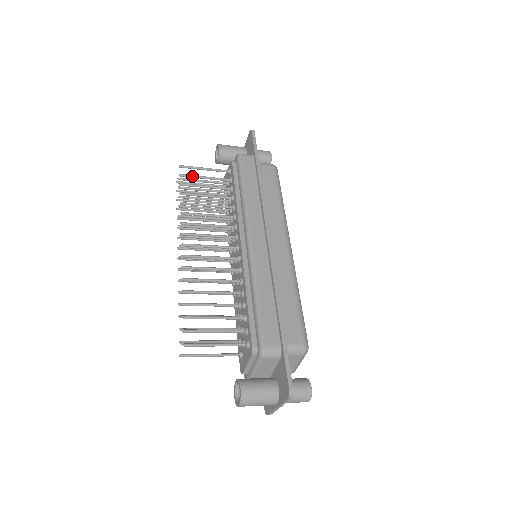
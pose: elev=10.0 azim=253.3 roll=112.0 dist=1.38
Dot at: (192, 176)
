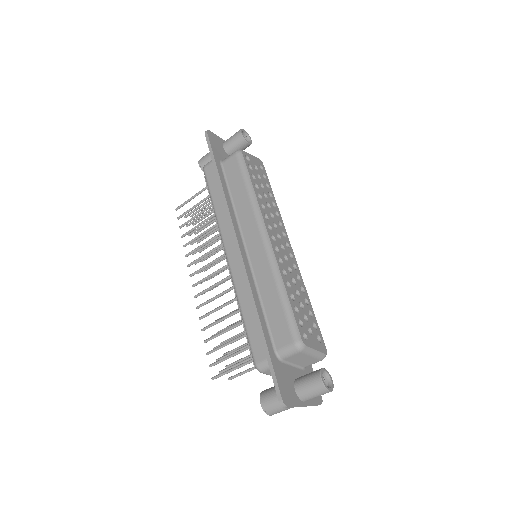
Dot at: (185, 213)
